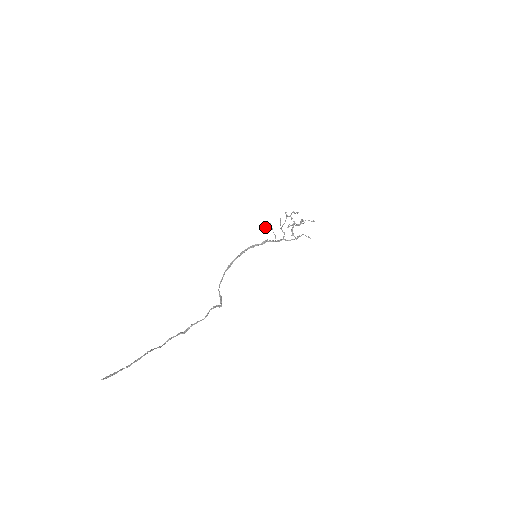
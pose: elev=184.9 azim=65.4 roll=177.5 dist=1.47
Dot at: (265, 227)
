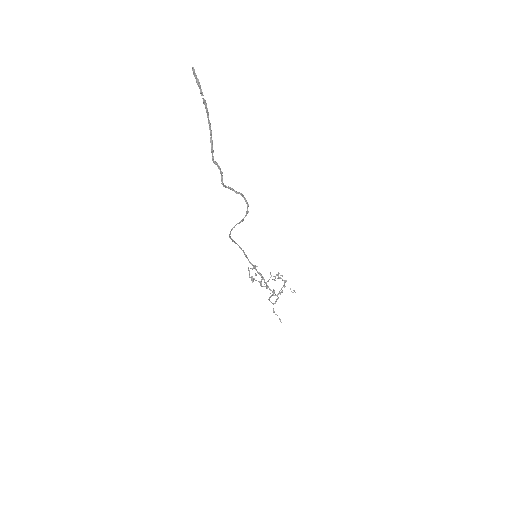
Dot at: (249, 277)
